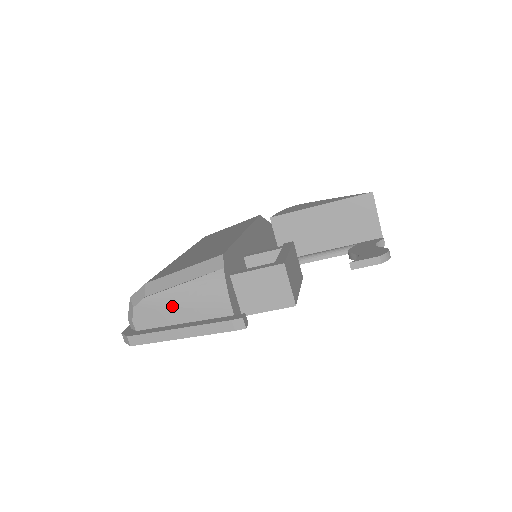
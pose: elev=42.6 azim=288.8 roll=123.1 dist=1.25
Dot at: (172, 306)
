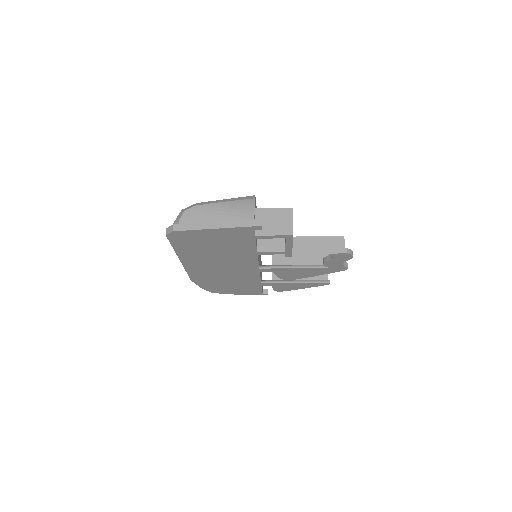
Dot at: (213, 213)
